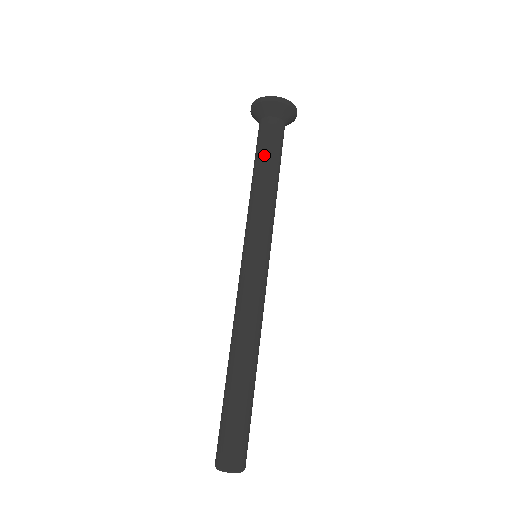
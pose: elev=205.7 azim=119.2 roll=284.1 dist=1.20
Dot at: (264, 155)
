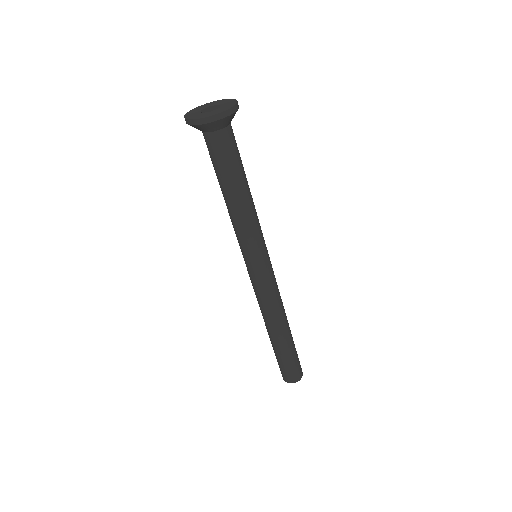
Dot at: (216, 175)
